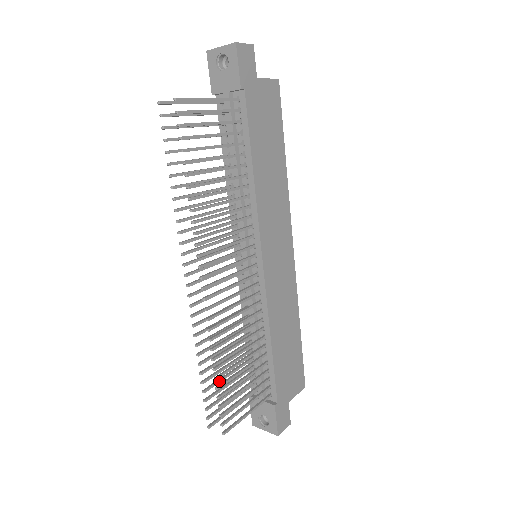
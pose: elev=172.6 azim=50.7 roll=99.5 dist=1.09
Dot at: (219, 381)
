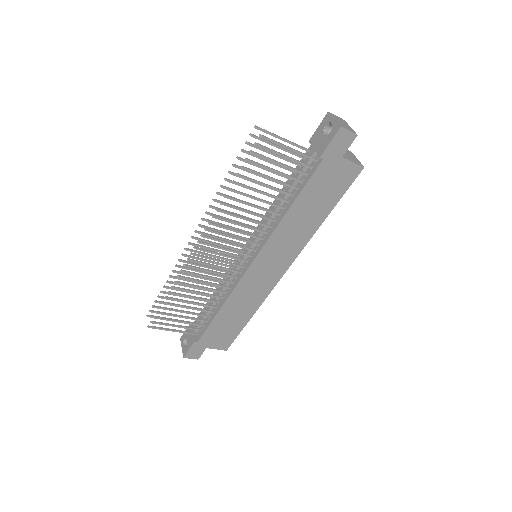
Dot at: (173, 300)
